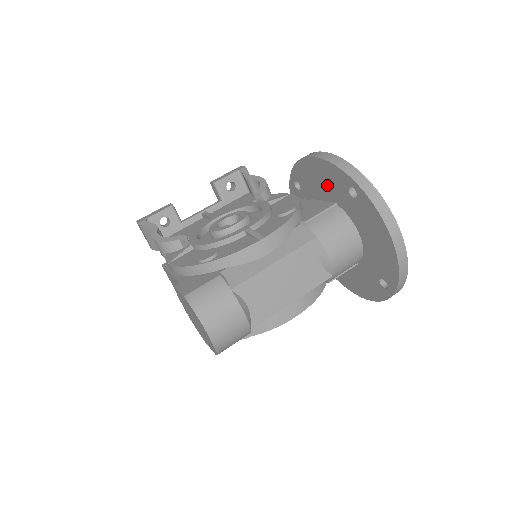
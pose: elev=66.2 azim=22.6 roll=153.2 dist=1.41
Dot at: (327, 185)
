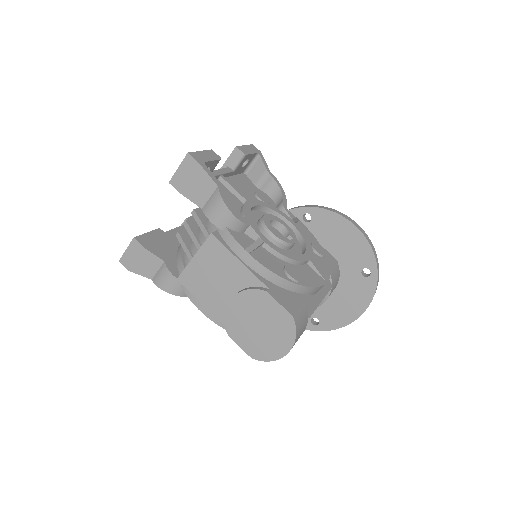
Dot at: (346, 249)
